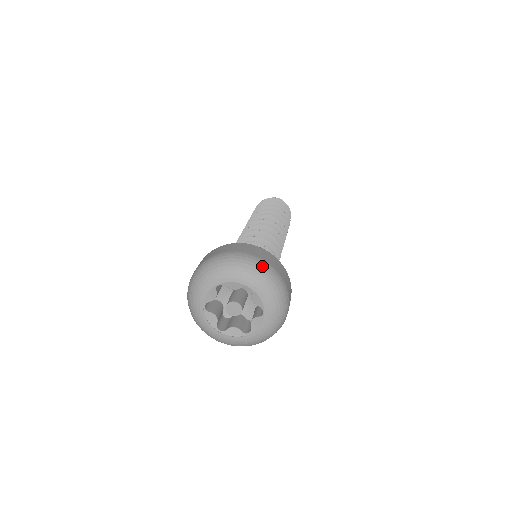
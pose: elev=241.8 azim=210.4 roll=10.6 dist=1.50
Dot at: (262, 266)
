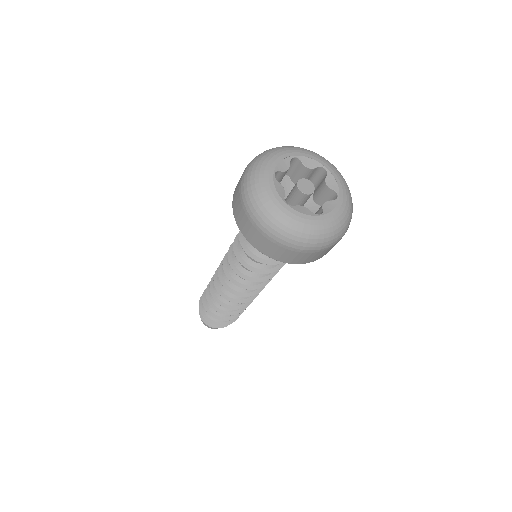
Dot at: occluded
